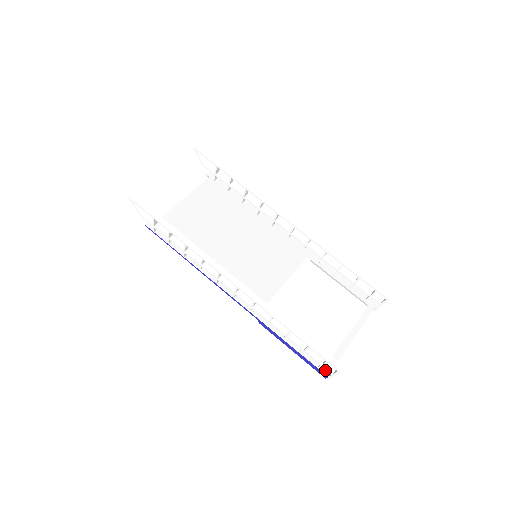
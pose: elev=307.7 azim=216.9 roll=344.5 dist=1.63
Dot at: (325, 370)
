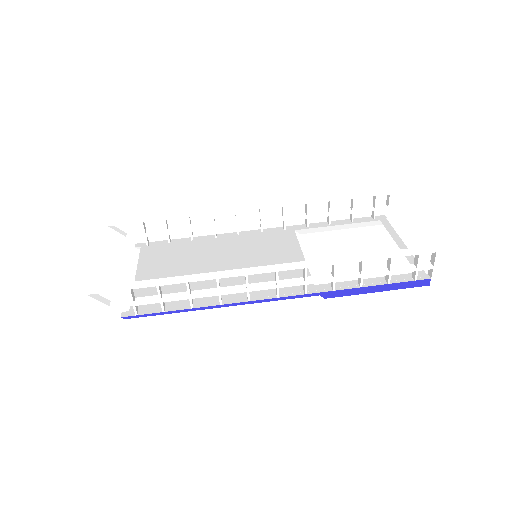
Dot at: (421, 277)
